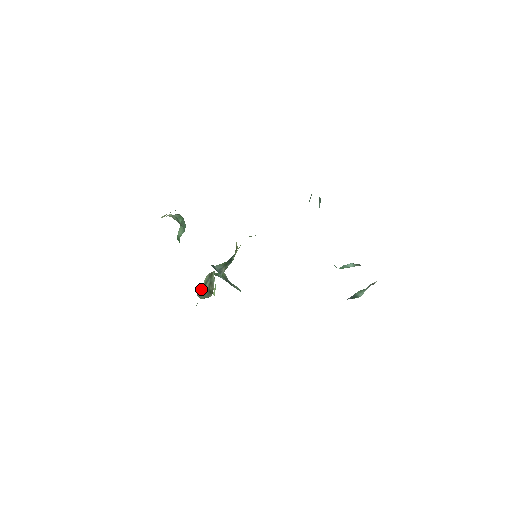
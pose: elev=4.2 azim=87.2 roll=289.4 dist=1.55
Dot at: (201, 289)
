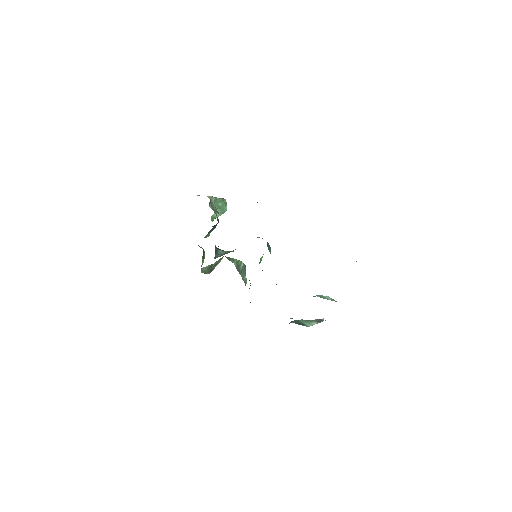
Dot at: (208, 265)
